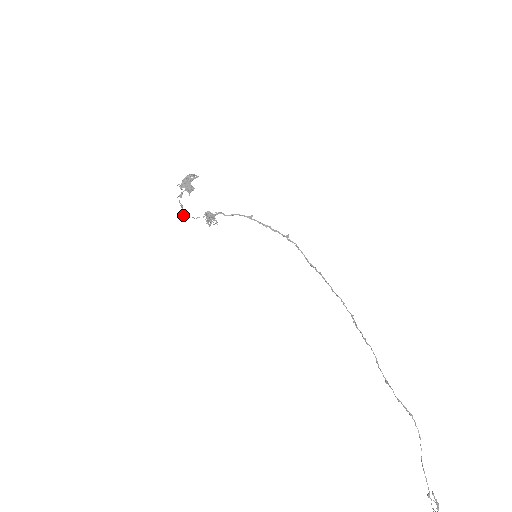
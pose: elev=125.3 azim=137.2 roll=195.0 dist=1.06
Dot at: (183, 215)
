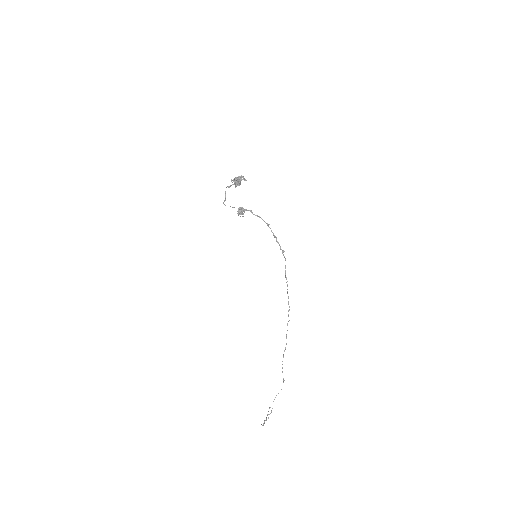
Dot at: (223, 203)
